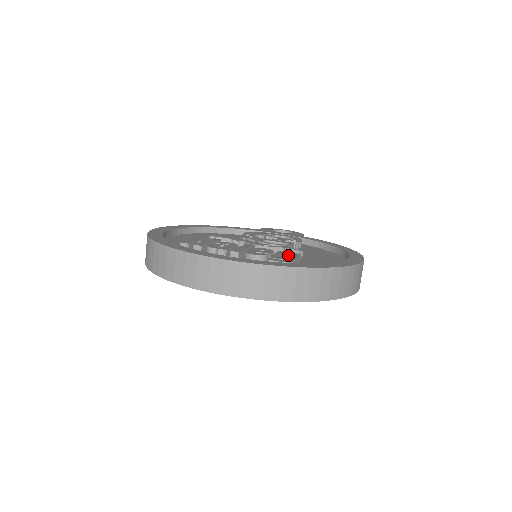
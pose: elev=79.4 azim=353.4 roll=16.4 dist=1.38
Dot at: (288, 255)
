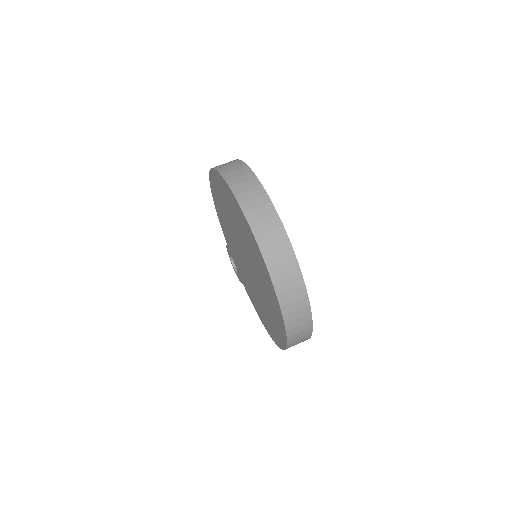
Dot at: occluded
